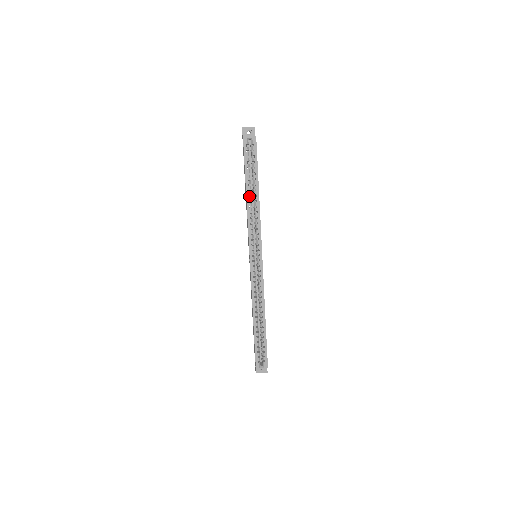
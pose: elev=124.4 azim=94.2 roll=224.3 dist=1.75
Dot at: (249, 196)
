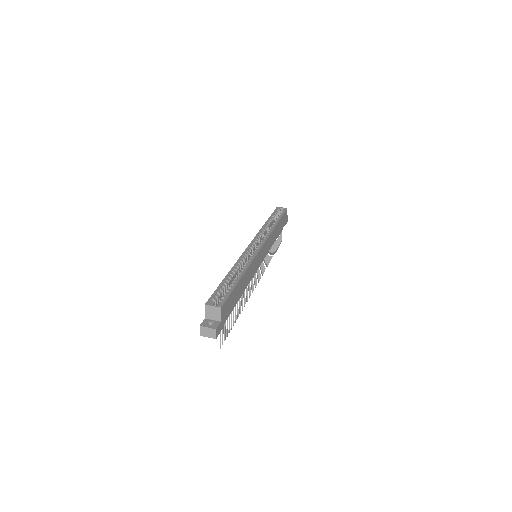
Dot at: occluded
